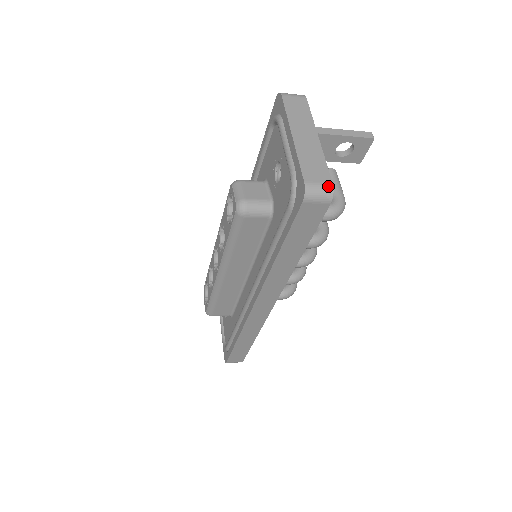
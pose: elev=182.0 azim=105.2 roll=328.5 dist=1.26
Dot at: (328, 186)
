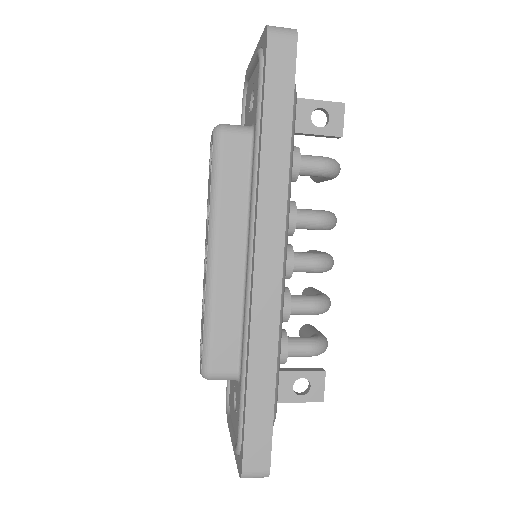
Dot at: (290, 29)
